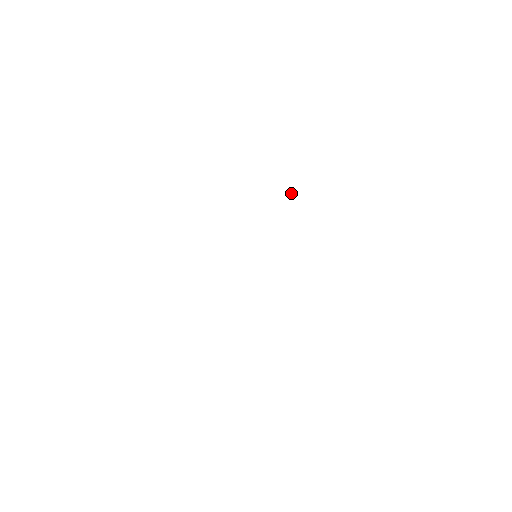
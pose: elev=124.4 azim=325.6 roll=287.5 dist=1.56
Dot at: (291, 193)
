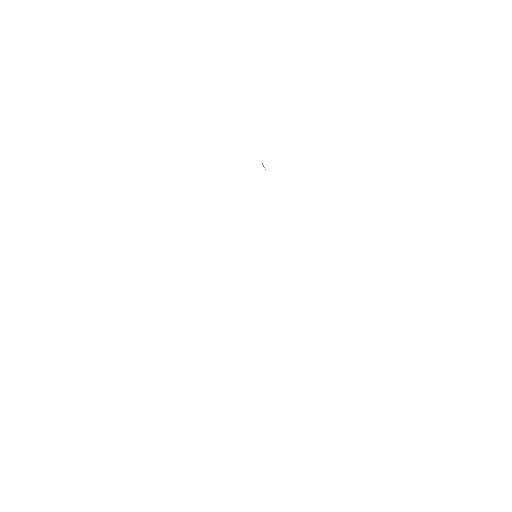
Dot at: (263, 166)
